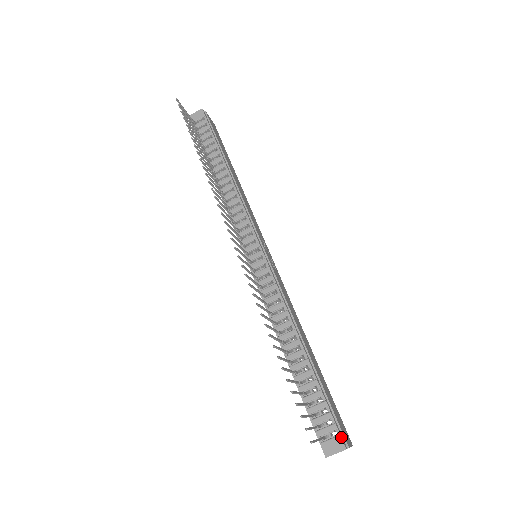
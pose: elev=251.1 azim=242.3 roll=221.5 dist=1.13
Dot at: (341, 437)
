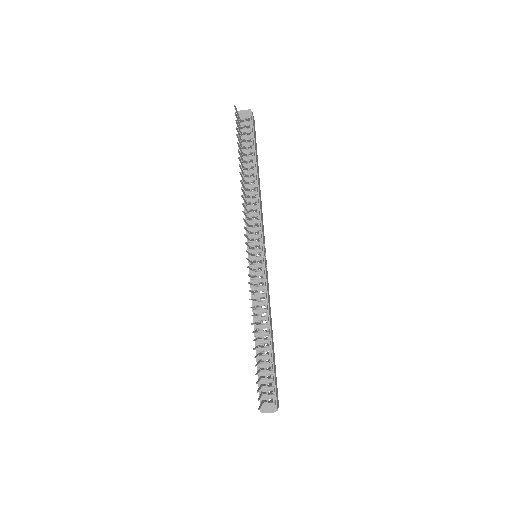
Dot at: (275, 404)
